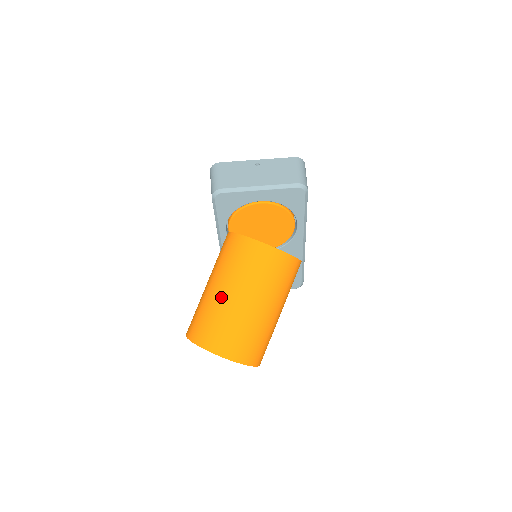
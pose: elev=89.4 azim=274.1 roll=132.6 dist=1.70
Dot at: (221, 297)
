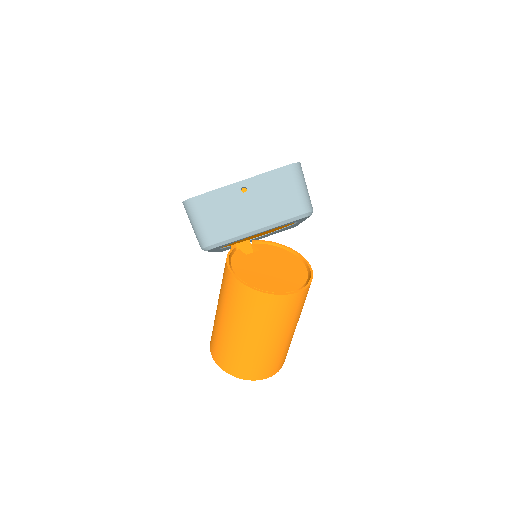
Dot at: (244, 342)
